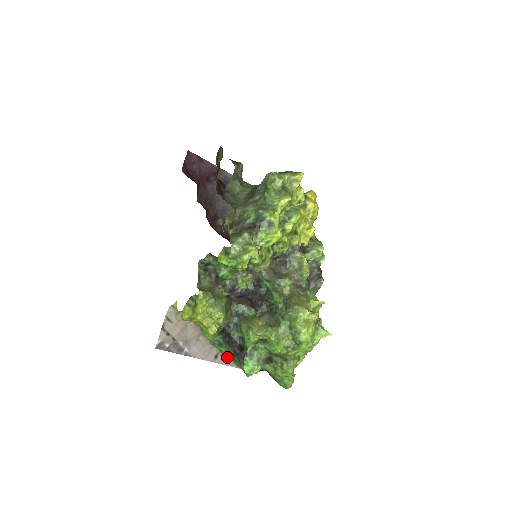
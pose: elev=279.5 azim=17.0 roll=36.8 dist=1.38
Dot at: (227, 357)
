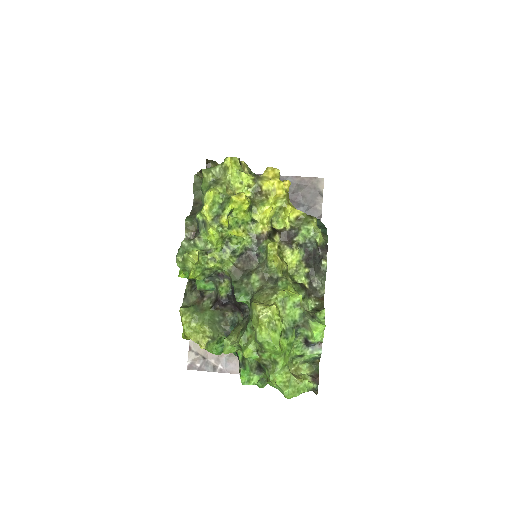
Dot at: occluded
